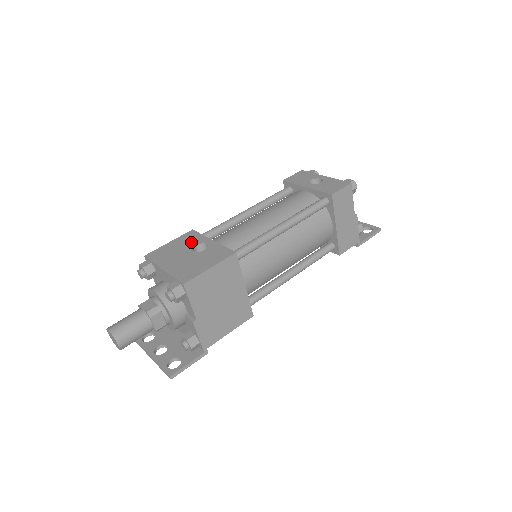
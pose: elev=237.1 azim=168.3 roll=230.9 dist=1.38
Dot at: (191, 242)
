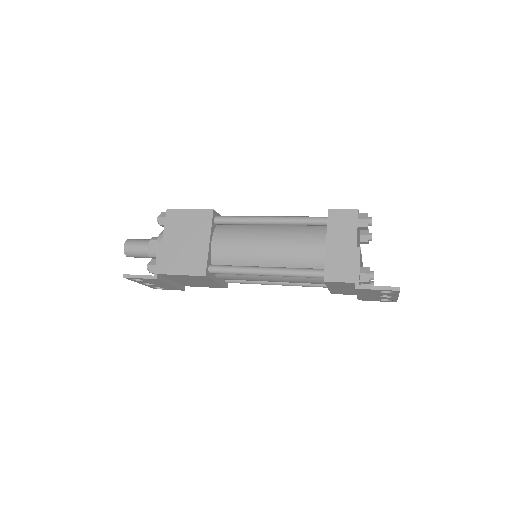
Dot at: occluded
